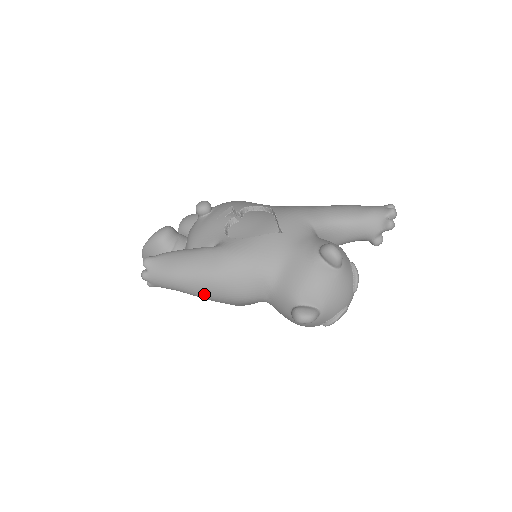
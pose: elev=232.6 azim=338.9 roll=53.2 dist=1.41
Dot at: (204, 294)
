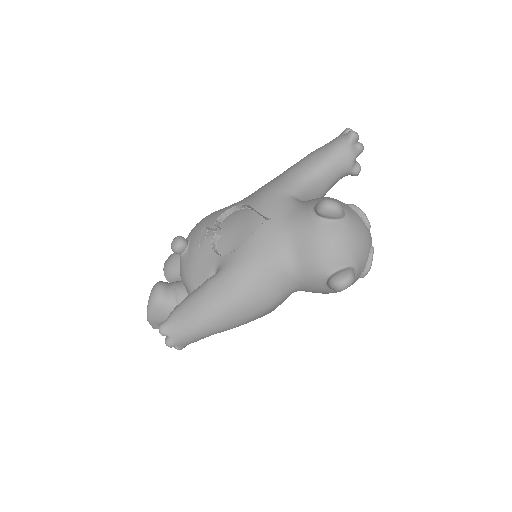
Dot at: (236, 323)
